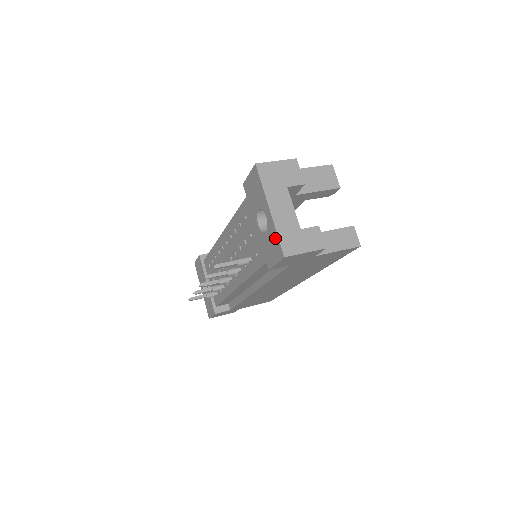
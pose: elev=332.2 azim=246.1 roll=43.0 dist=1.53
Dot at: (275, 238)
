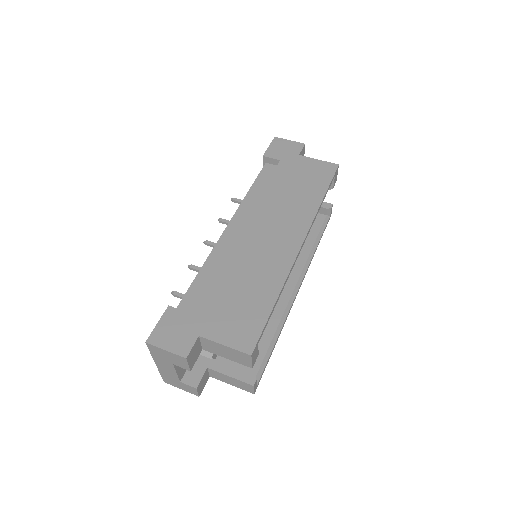
Dot at: occluded
